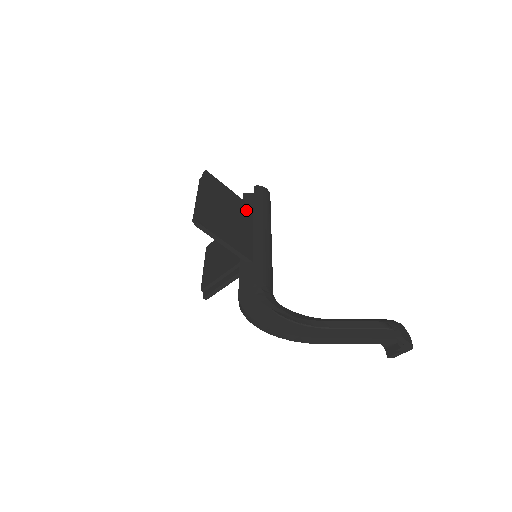
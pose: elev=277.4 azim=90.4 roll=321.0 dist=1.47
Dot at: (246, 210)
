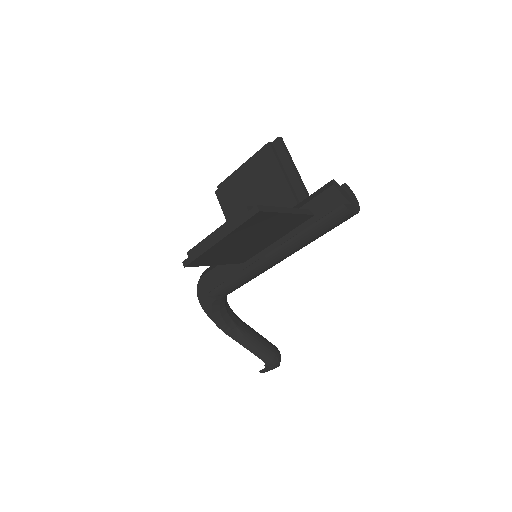
Dot at: (294, 223)
